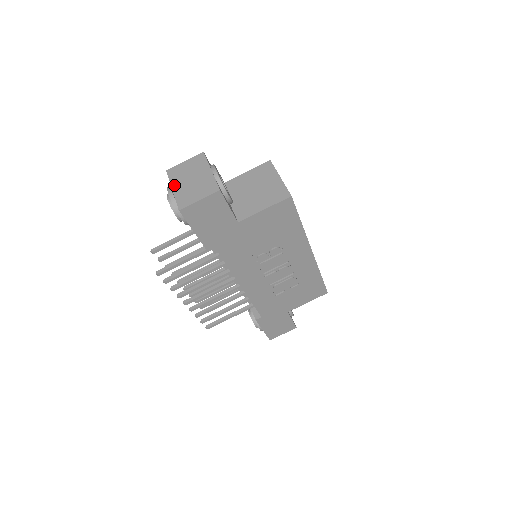
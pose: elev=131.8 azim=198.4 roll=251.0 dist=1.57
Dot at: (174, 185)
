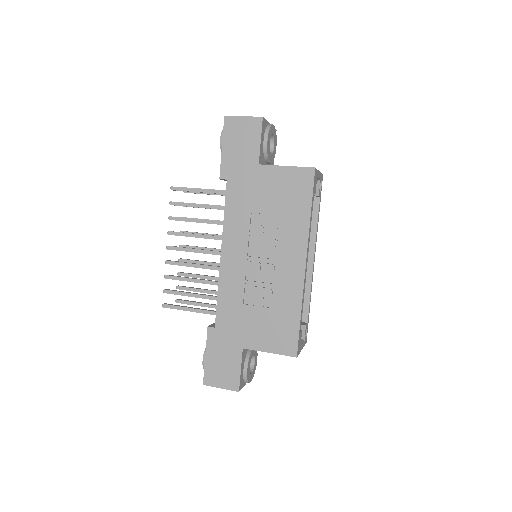
Dot at: occluded
